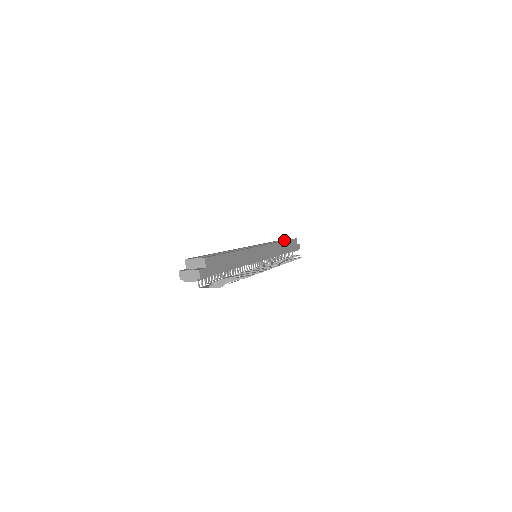
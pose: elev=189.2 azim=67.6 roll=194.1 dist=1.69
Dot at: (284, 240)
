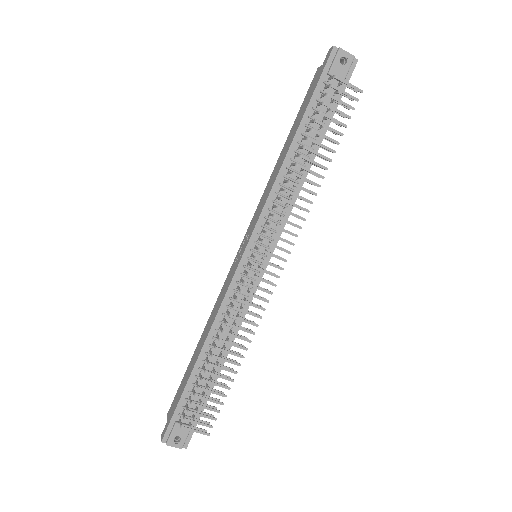
Dot at: occluded
